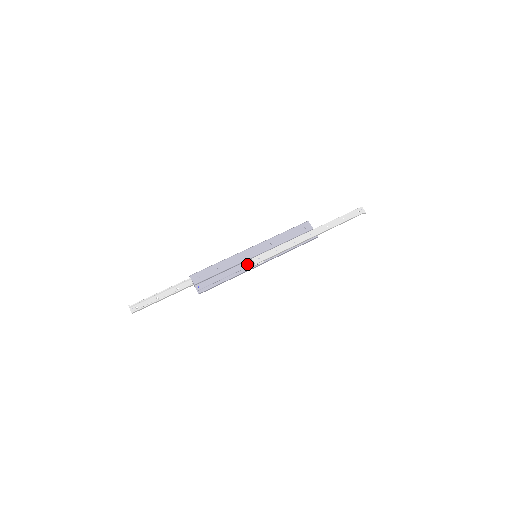
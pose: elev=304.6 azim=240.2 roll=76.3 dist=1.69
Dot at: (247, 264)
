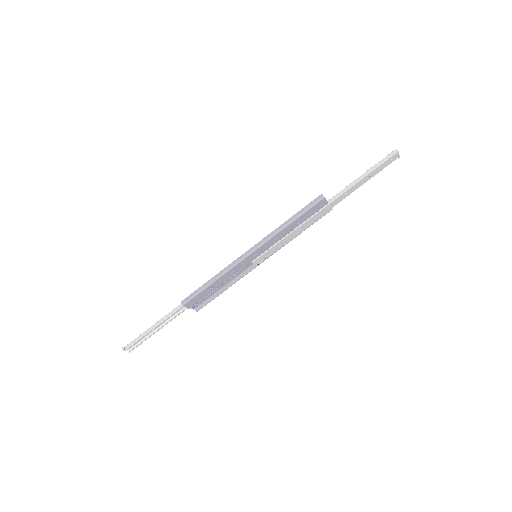
Dot at: (246, 268)
